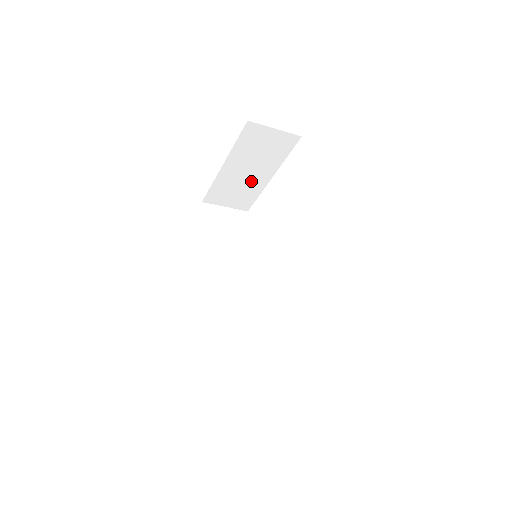
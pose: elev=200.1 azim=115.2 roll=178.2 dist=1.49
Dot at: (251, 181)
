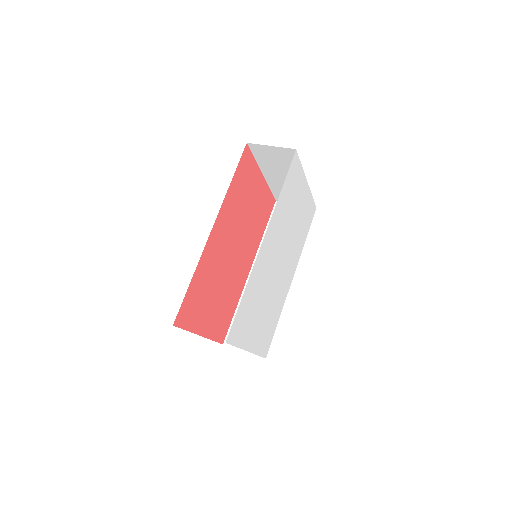
Dot at: occluded
